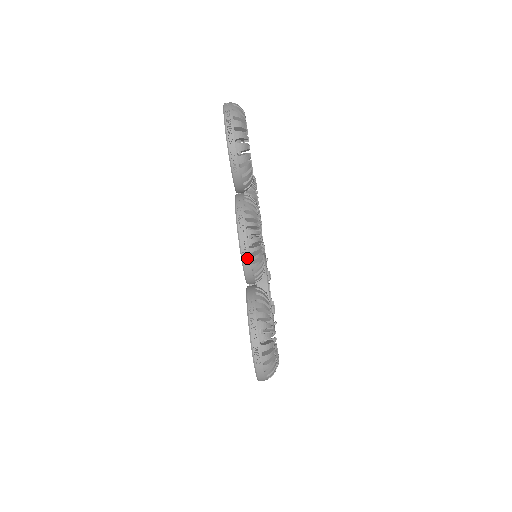
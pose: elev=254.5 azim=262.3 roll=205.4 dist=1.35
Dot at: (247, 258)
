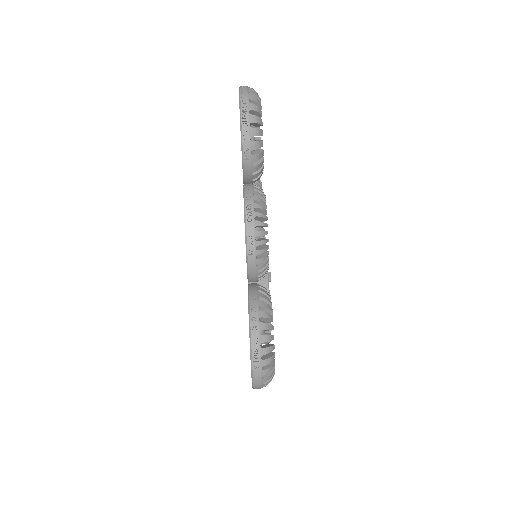
Dot at: (252, 251)
